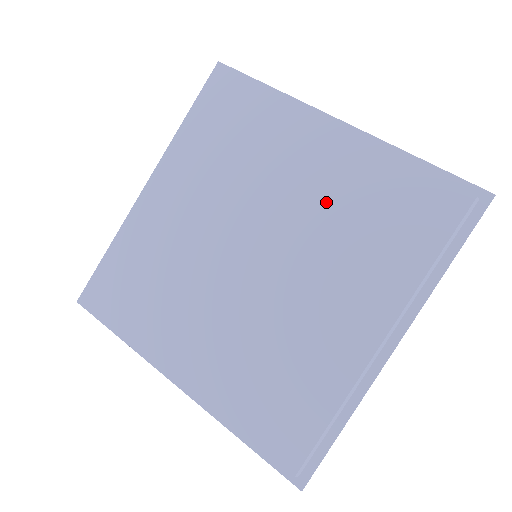
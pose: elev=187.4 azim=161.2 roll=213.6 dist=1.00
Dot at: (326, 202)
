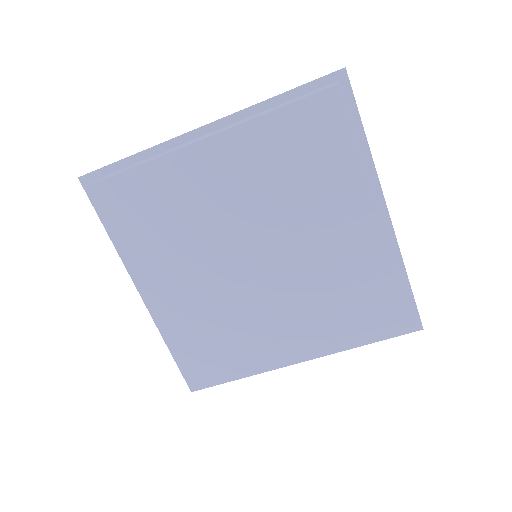
Dot at: (331, 266)
